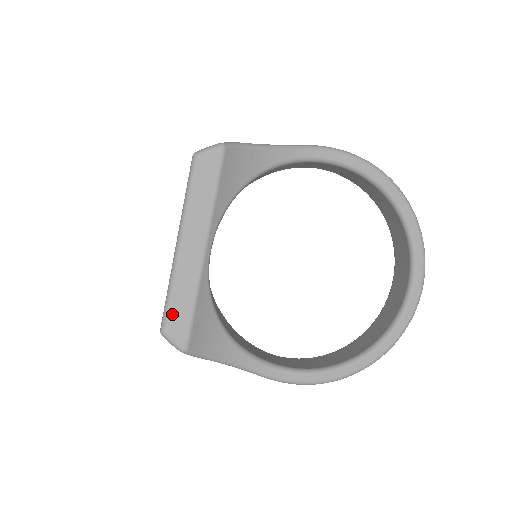
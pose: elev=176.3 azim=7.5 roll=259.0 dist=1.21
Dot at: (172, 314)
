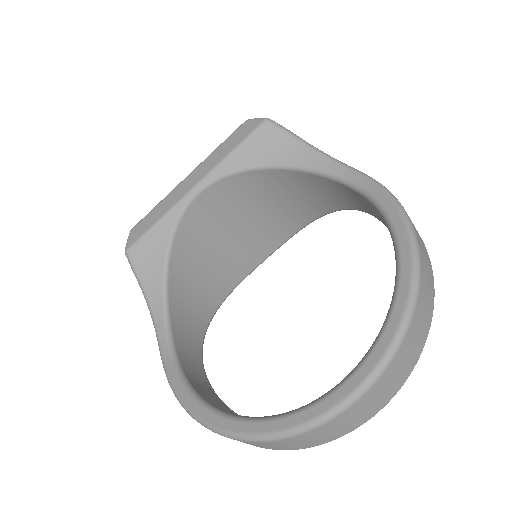
Dot at: (144, 220)
